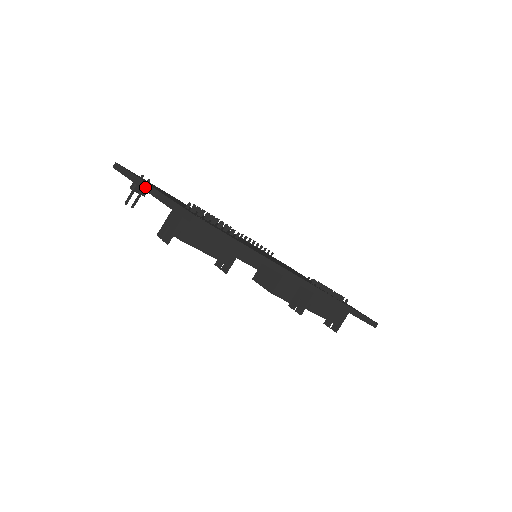
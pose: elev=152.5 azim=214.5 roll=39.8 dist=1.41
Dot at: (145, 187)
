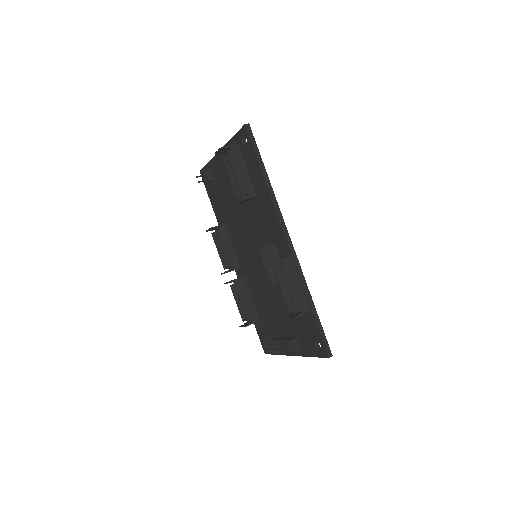
Dot at: occluded
